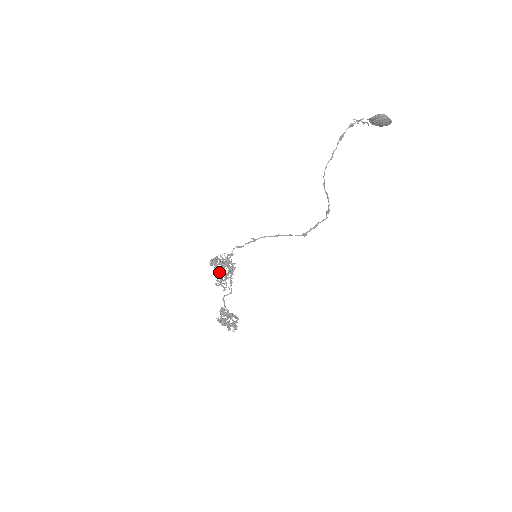
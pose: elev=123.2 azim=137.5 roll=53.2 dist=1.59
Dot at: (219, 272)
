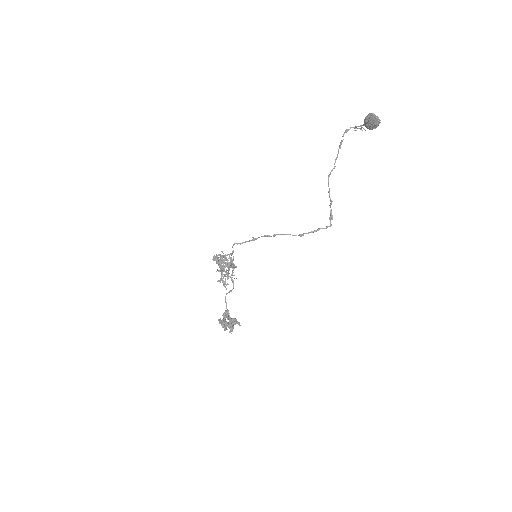
Dot at: (221, 269)
